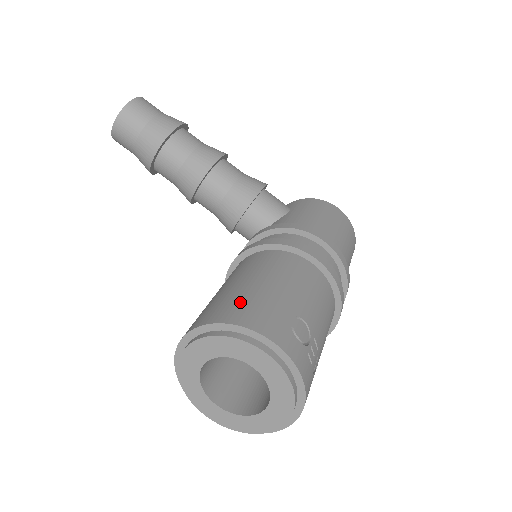
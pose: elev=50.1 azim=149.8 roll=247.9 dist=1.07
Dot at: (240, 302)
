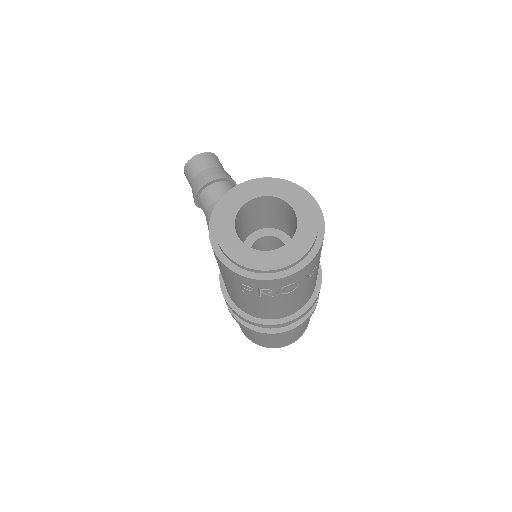
Dot at: occluded
